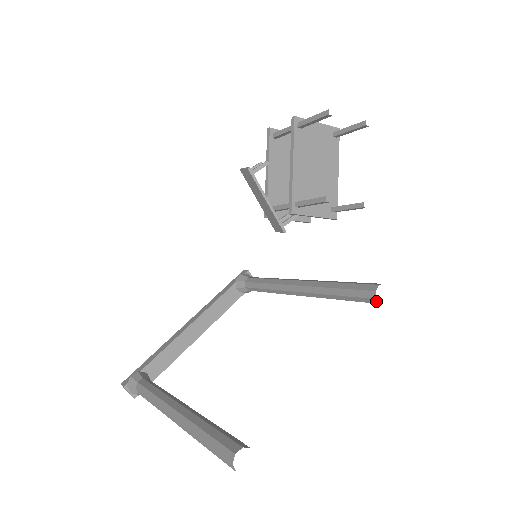
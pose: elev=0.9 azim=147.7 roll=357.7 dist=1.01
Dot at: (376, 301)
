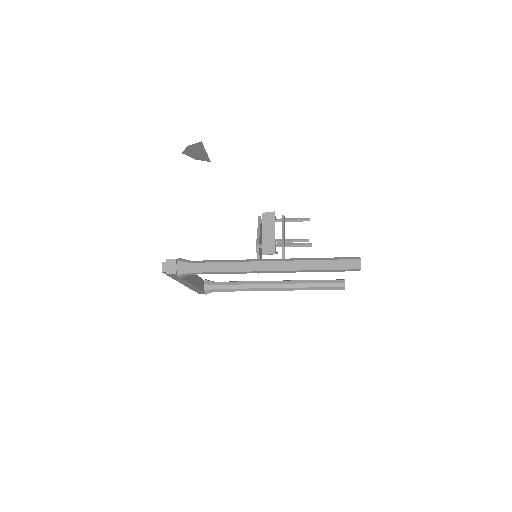
Dot at: (344, 284)
